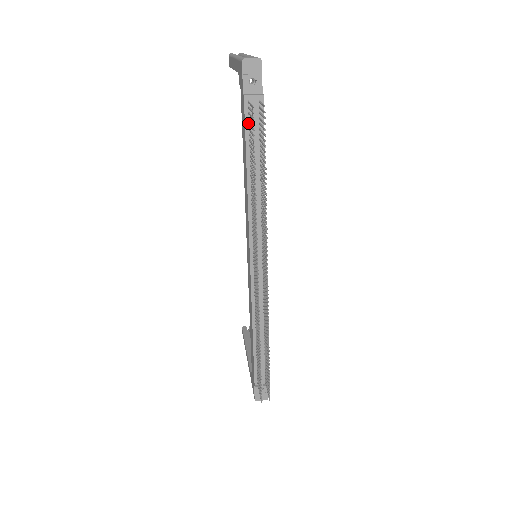
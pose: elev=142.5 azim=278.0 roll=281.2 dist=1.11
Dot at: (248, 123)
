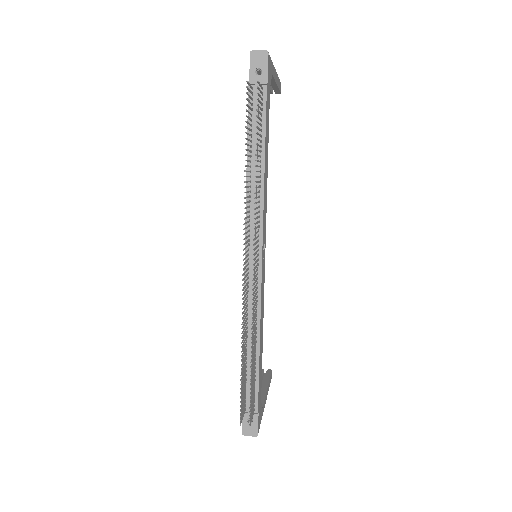
Dot at: (251, 109)
